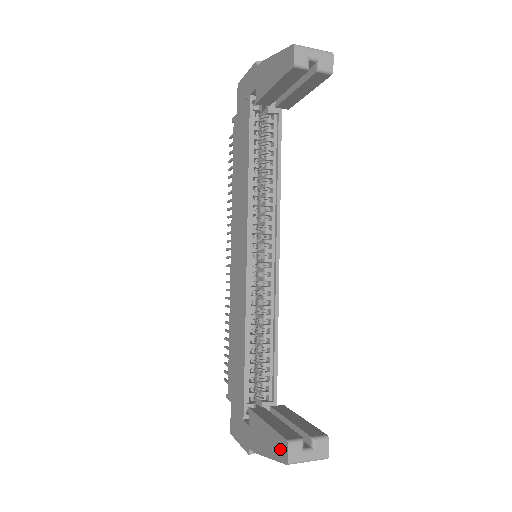
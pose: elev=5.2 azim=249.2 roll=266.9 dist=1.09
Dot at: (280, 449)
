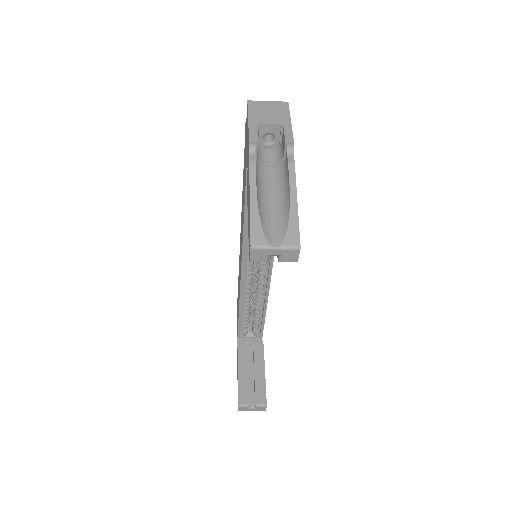
Dot at: occluded
